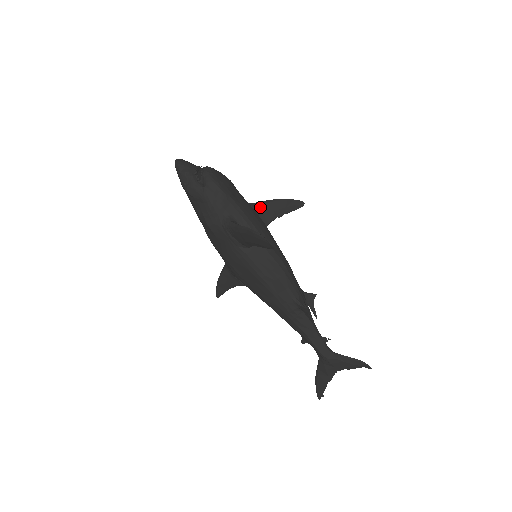
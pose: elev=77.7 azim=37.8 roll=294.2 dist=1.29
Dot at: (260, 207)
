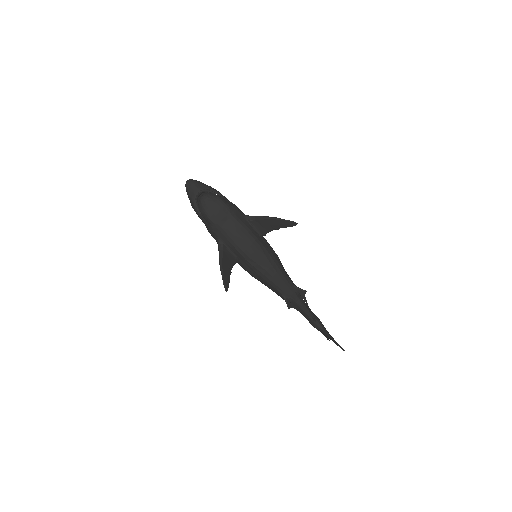
Dot at: (258, 221)
